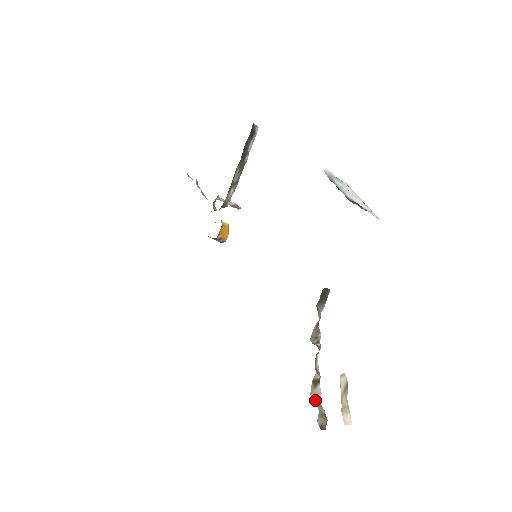
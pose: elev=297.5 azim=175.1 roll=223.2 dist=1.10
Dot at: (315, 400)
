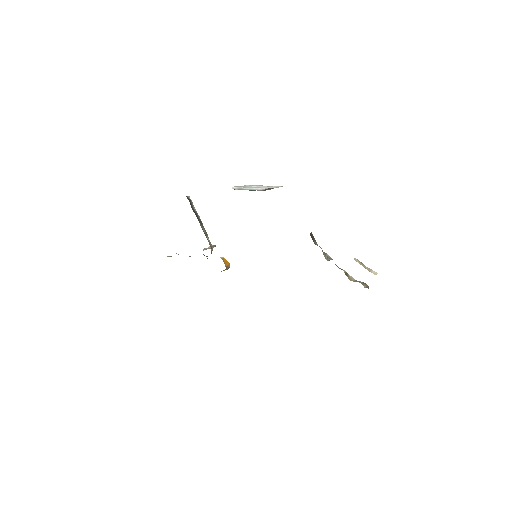
Dot at: (354, 281)
